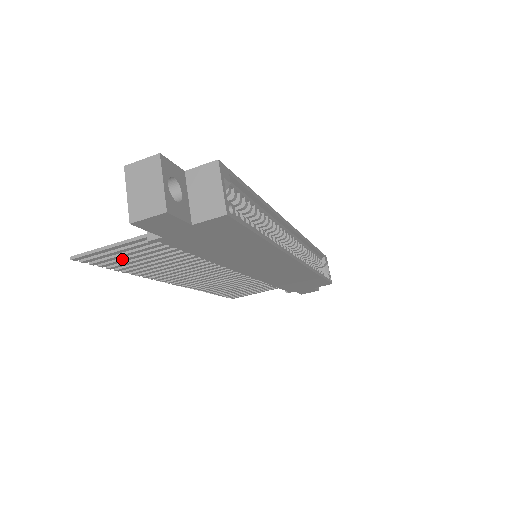
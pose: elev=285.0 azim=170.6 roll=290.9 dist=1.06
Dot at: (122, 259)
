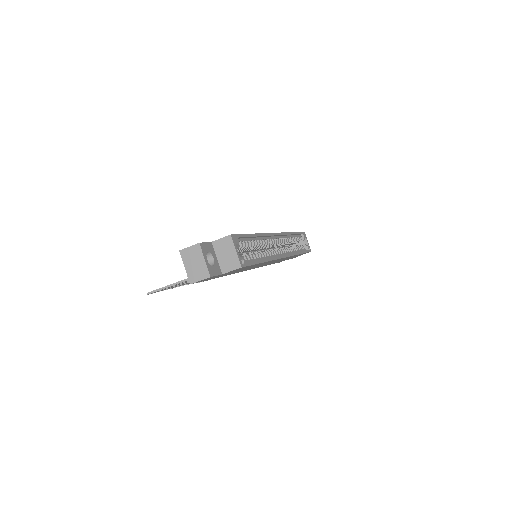
Dot at: occluded
